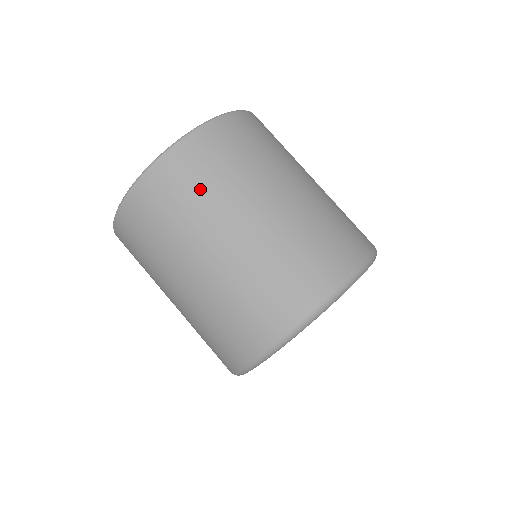
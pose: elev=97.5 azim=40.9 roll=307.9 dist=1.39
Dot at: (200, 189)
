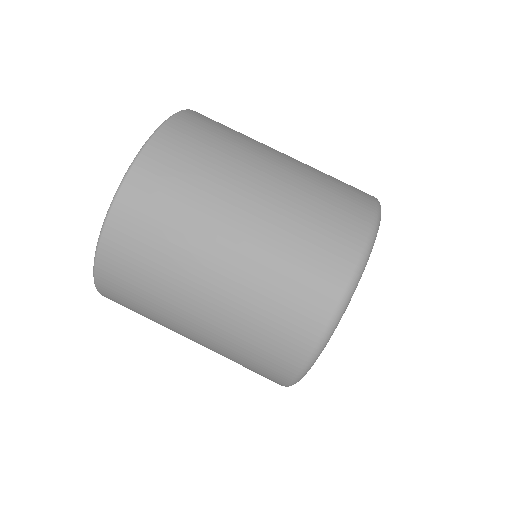
Dot at: (177, 205)
